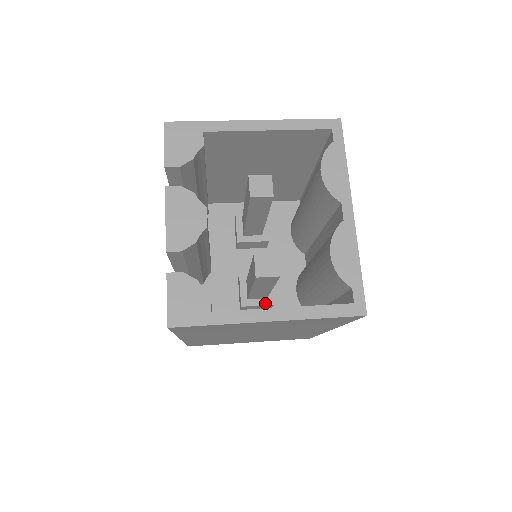
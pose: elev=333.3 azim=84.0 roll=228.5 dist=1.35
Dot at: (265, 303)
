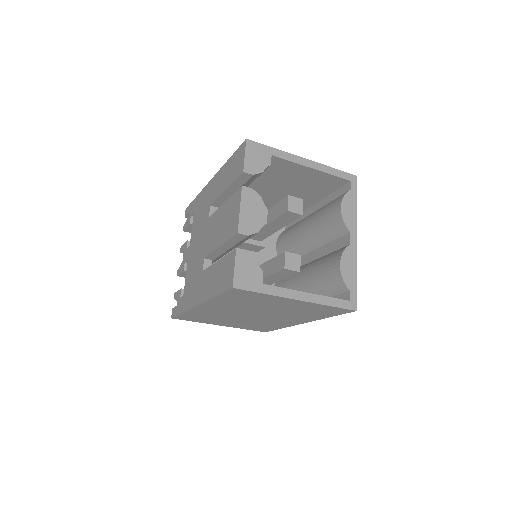
Dot at: occluded
